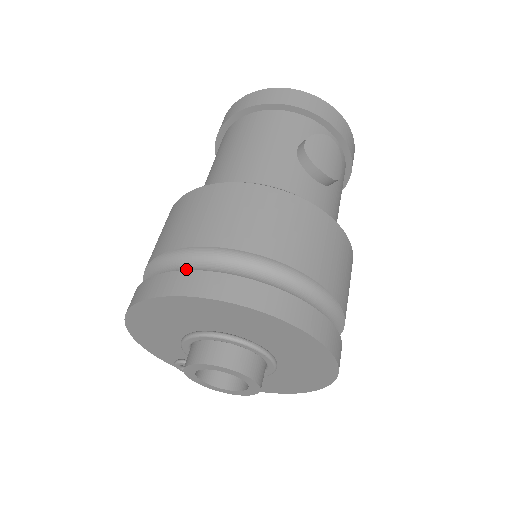
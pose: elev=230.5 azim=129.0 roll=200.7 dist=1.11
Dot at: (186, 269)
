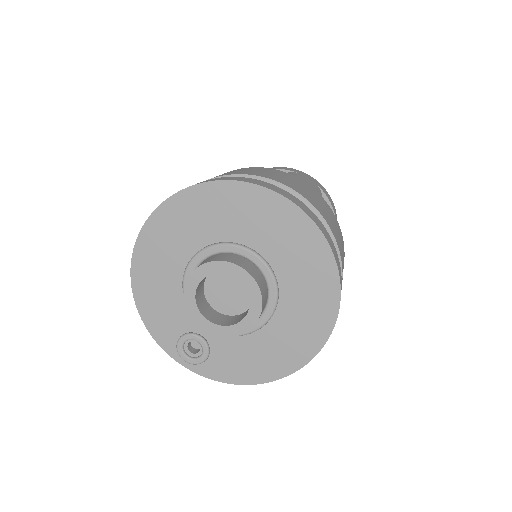
Dot at: occluded
